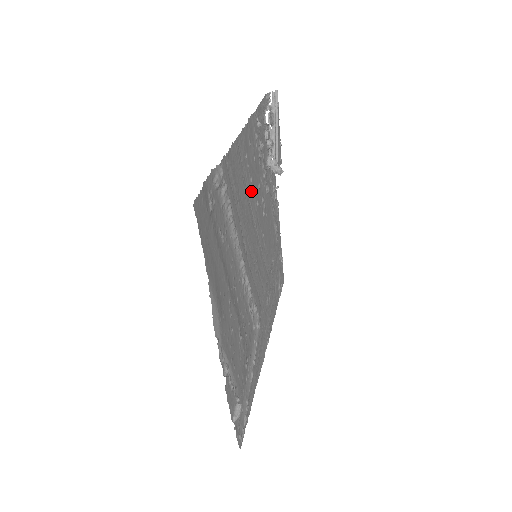
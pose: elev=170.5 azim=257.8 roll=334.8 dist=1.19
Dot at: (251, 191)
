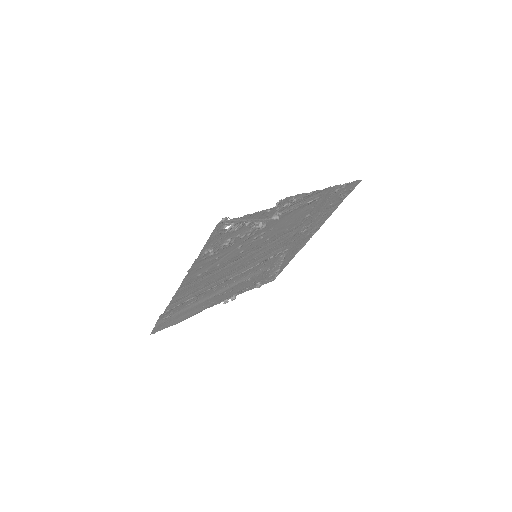
Dot at: (223, 264)
